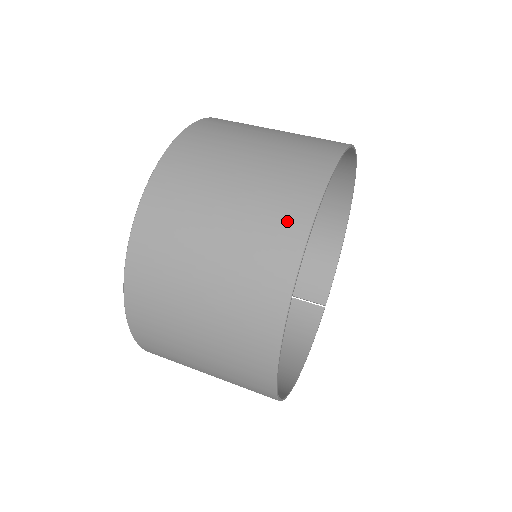
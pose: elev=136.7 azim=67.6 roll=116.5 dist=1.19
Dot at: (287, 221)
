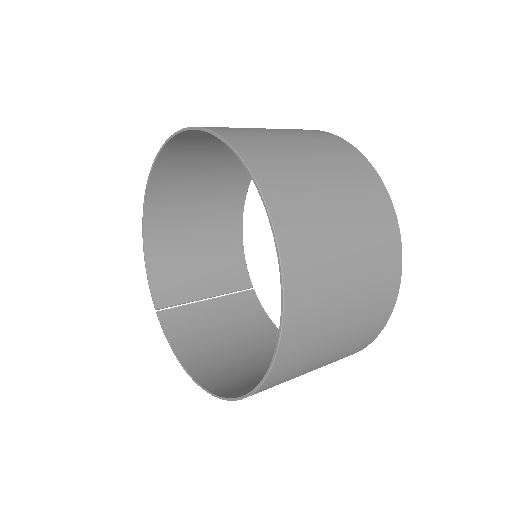
Dot at: (375, 193)
